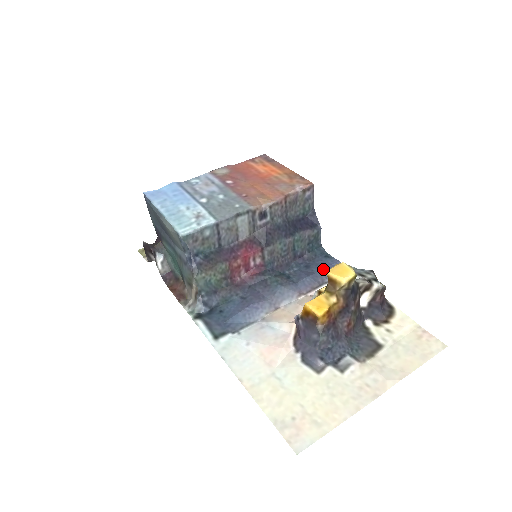
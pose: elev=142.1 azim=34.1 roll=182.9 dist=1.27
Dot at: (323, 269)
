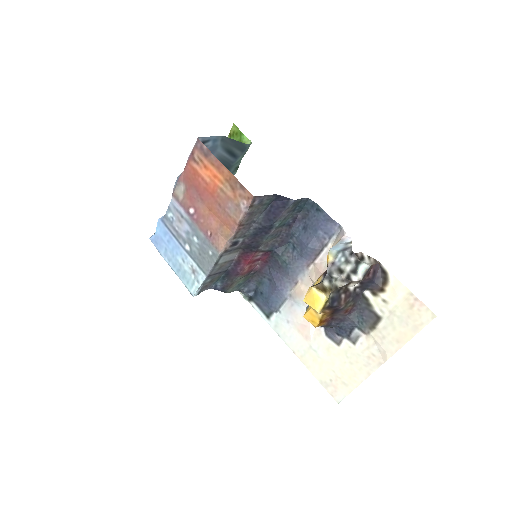
Dot at: (318, 230)
